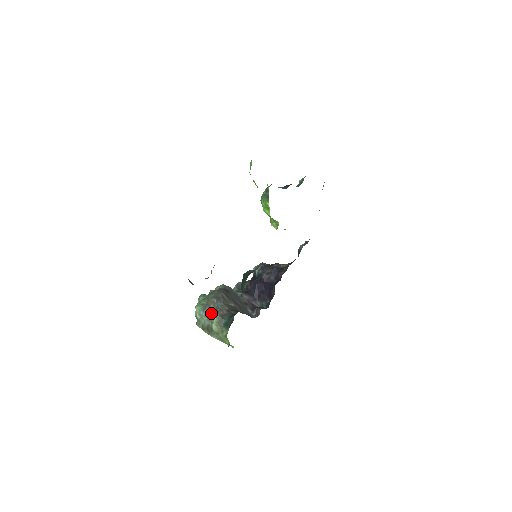
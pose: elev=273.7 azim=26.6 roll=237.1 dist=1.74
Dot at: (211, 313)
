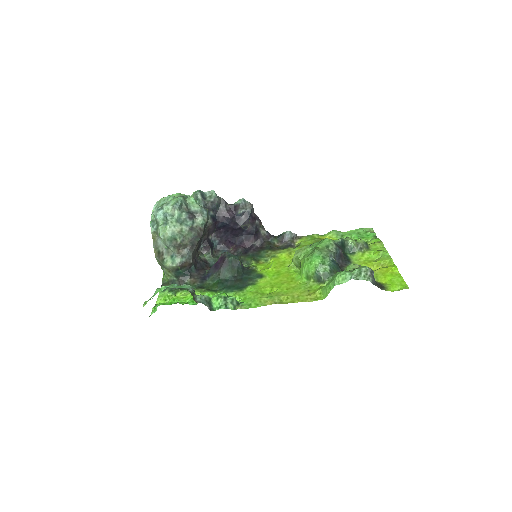
Dot at: (175, 252)
